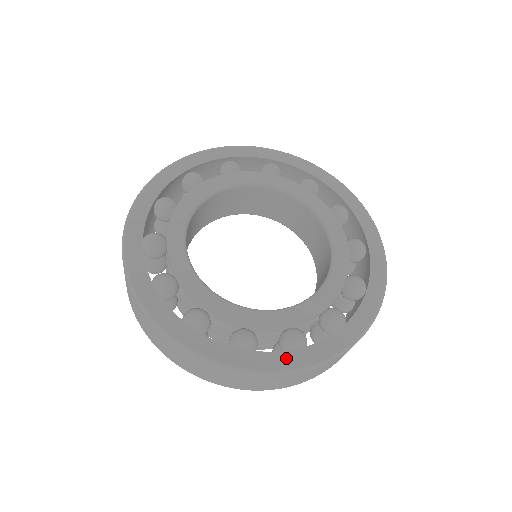
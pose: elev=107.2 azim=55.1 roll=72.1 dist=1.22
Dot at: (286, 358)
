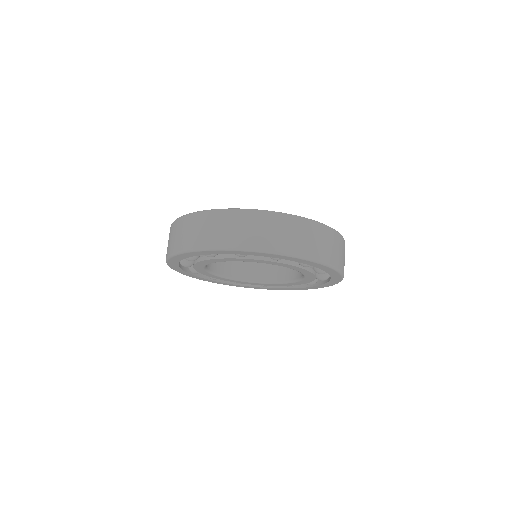
Dot at: occluded
